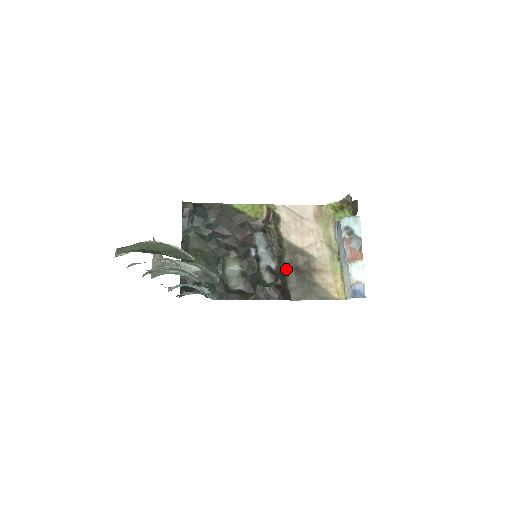
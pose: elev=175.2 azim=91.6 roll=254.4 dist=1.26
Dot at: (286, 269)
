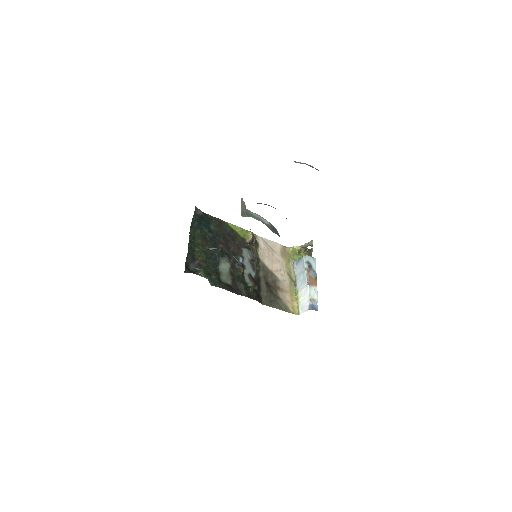
Dot at: (260, 281)
